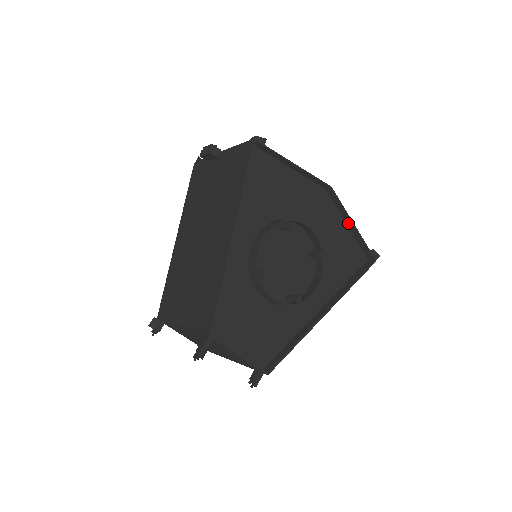
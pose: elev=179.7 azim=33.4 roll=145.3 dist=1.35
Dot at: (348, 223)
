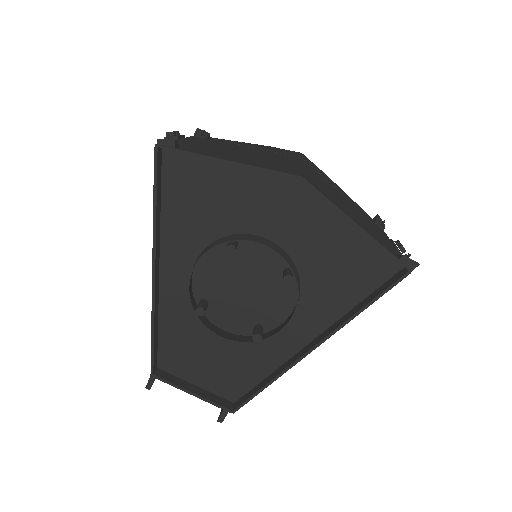
Dot at: (352, 220)
